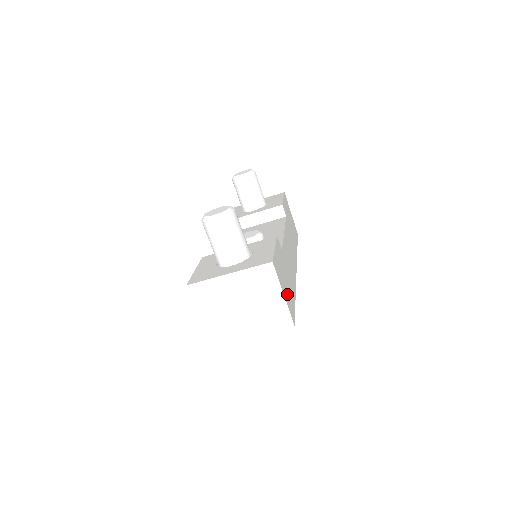
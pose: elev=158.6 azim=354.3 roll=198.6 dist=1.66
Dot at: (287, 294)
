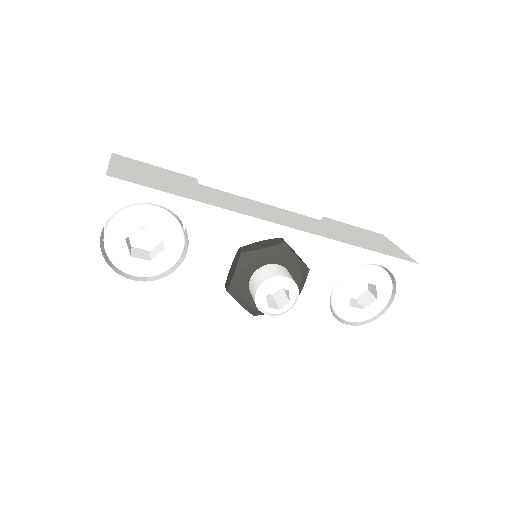
Dot at: (134, 174)
